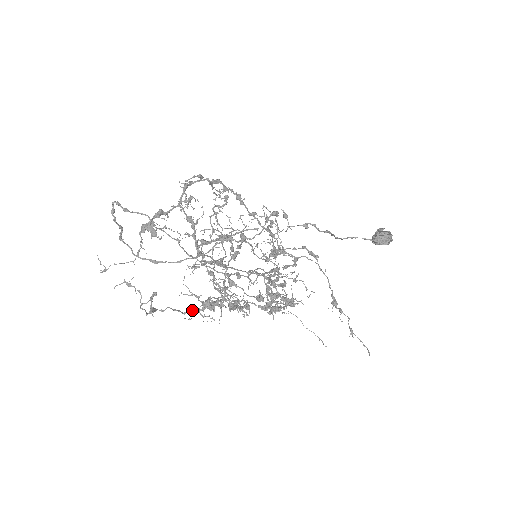
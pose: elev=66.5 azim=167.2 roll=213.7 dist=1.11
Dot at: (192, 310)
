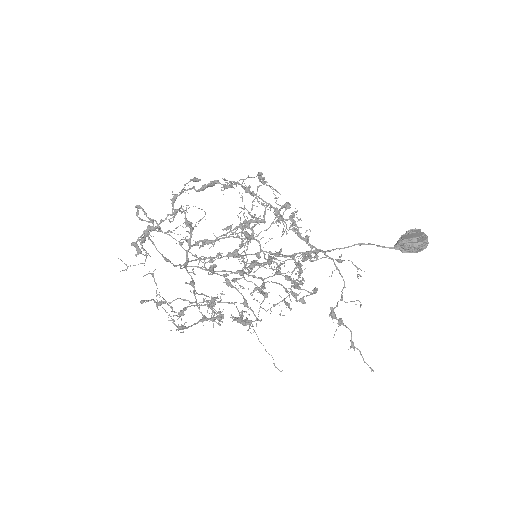
Dot at: (173, 315)
